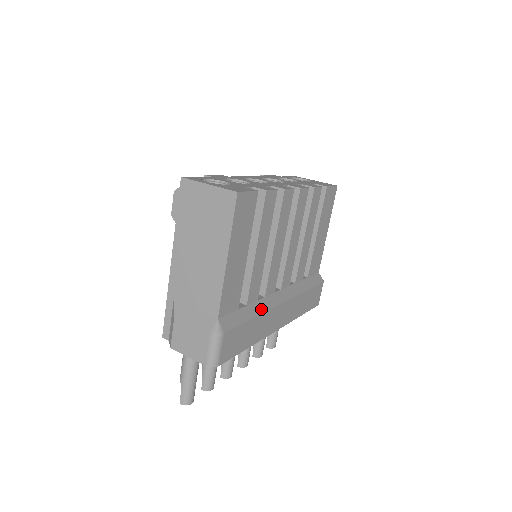
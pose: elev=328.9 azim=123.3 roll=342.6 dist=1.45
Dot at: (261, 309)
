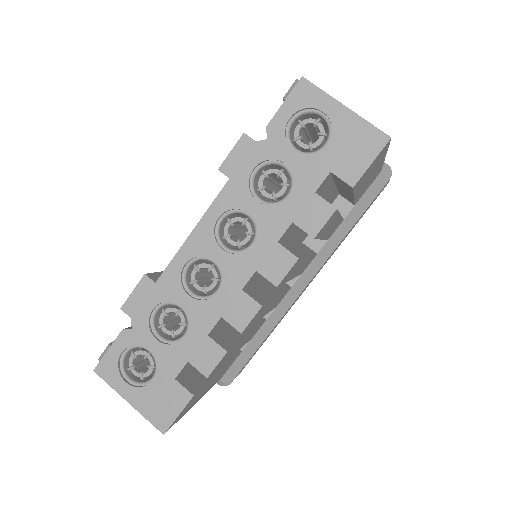
Dot at: (273, 324)
